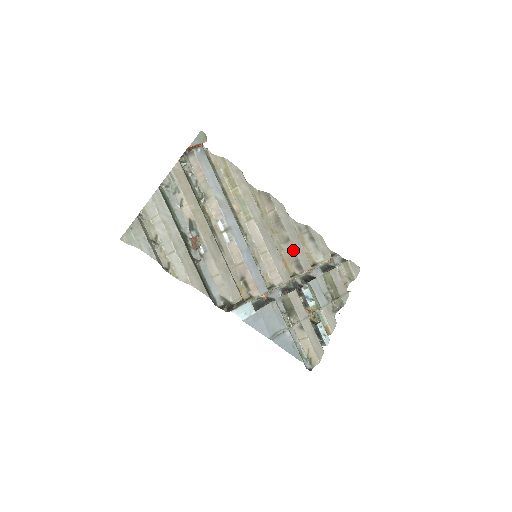
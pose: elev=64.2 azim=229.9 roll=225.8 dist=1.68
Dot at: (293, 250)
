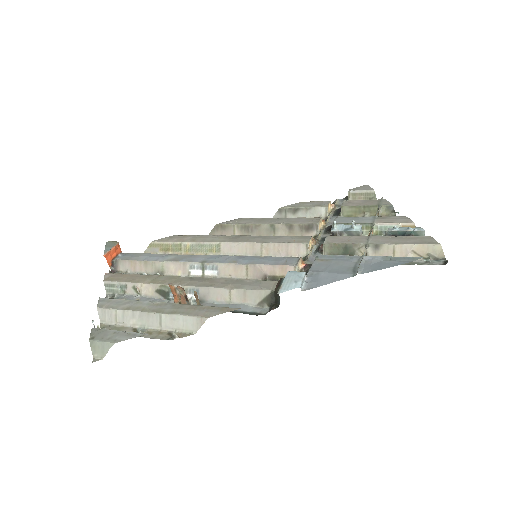
Dot at: (287, 226)
